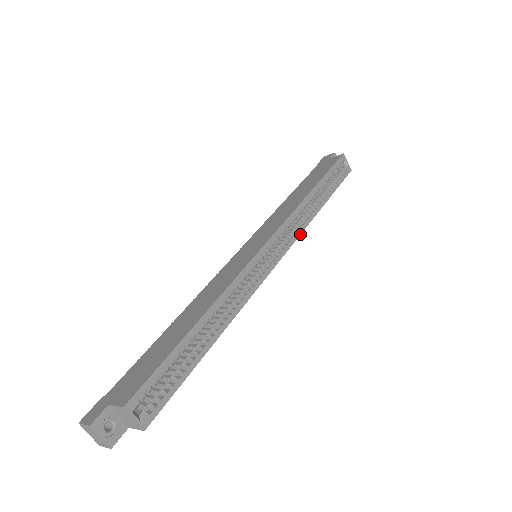
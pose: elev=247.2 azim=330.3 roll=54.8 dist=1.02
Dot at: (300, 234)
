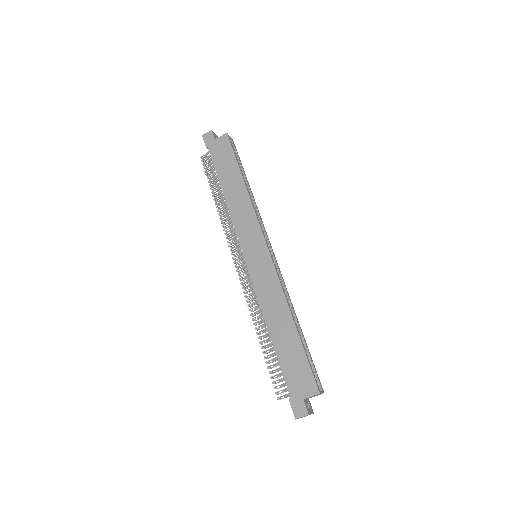
Dot at: (262, 221)
